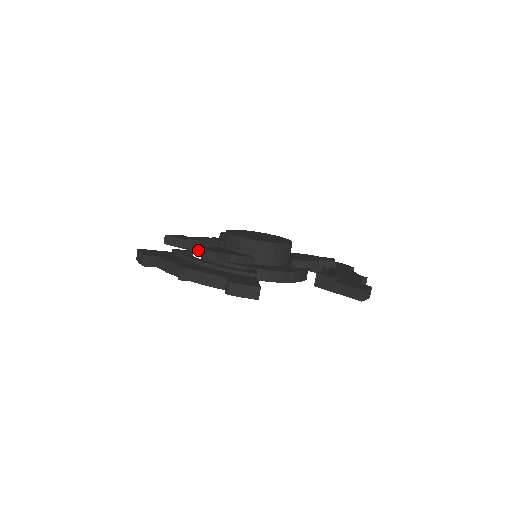
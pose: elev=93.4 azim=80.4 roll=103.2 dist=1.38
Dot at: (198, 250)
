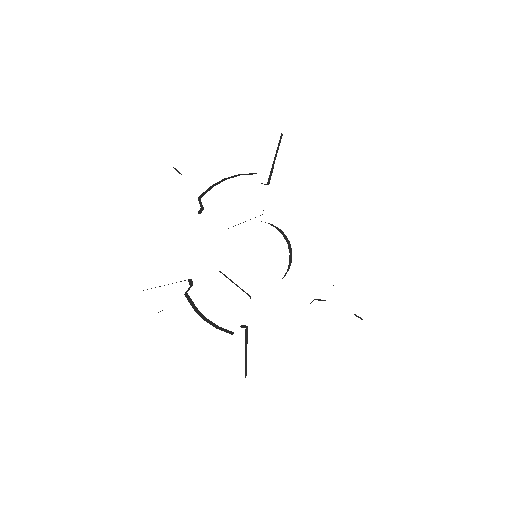
Dot at: (185, 280)
